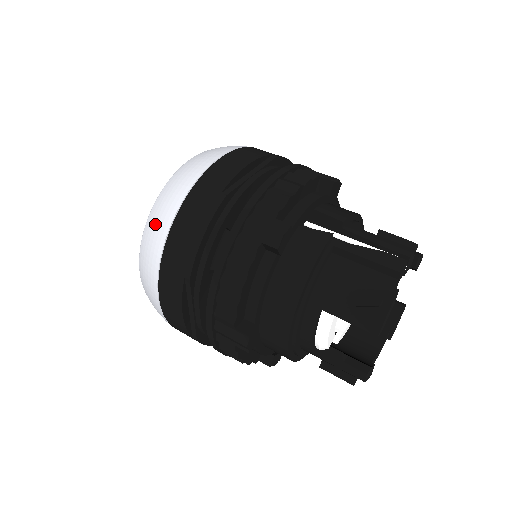
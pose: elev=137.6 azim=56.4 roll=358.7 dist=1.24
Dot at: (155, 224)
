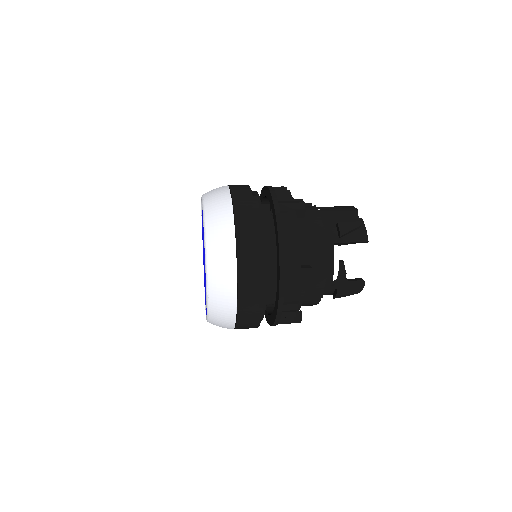
Dot at: (218, 226)
